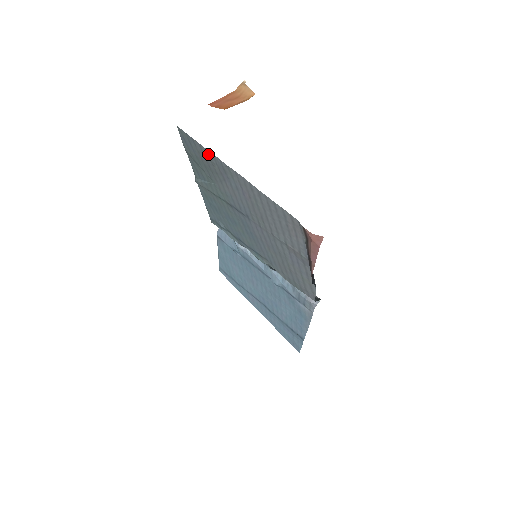
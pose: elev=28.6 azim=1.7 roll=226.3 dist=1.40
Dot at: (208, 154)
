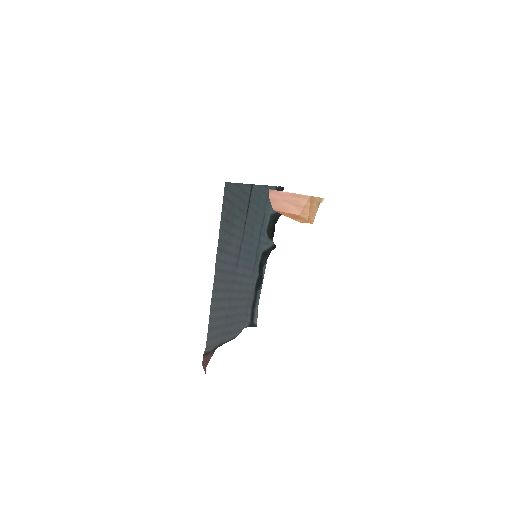
Dot at: (222, 229)
